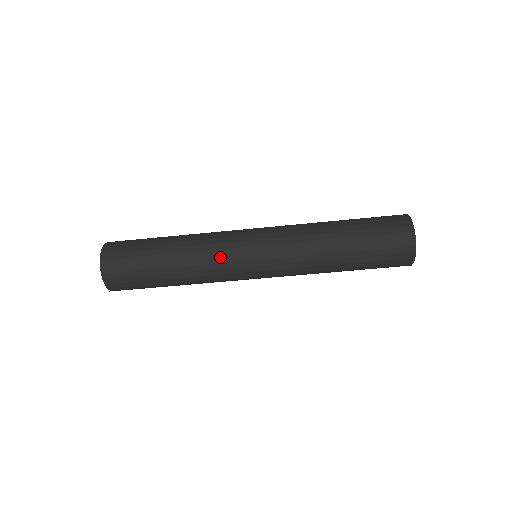
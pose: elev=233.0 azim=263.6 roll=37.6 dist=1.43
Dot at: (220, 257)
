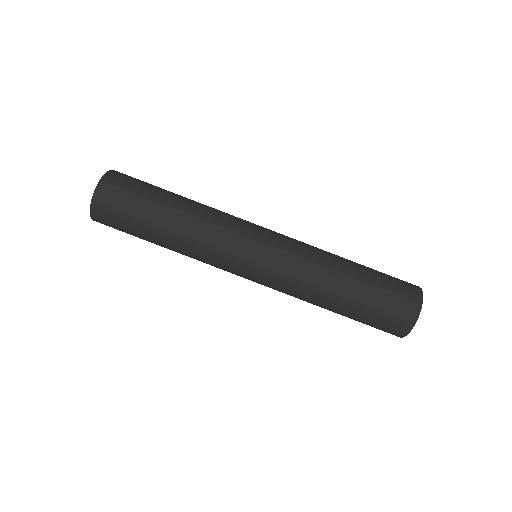
Dot at: (223, 236)
